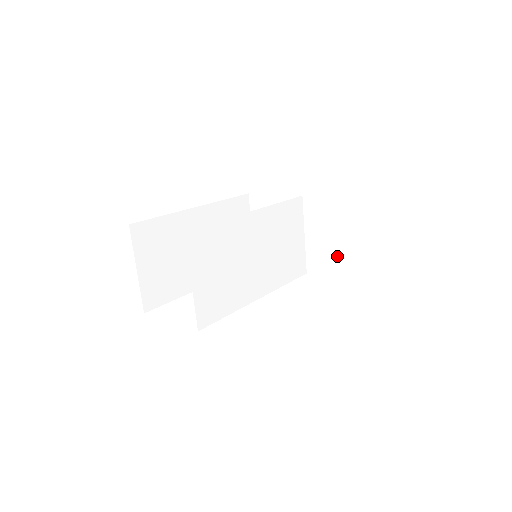
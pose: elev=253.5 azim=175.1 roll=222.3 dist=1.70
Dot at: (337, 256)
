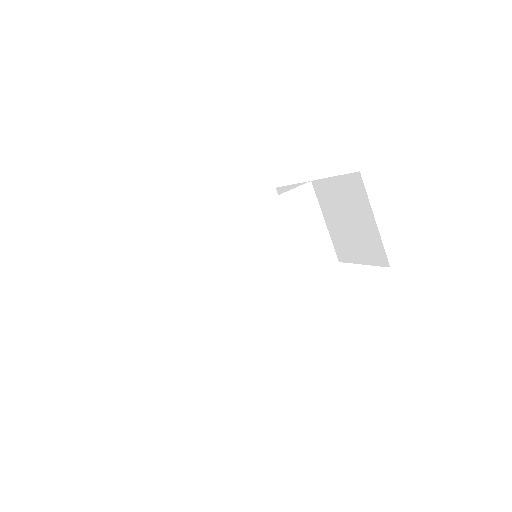
Dot at: (355, 240)
